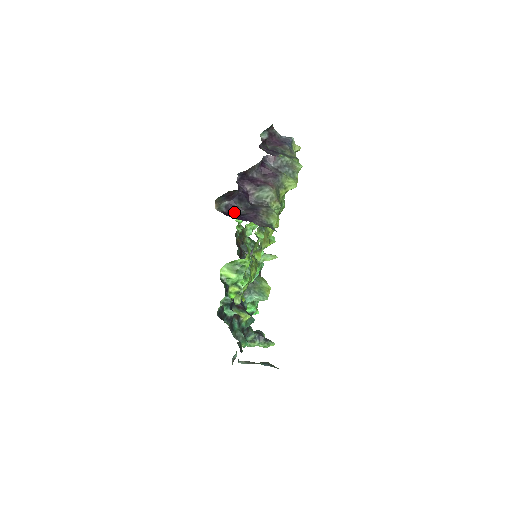
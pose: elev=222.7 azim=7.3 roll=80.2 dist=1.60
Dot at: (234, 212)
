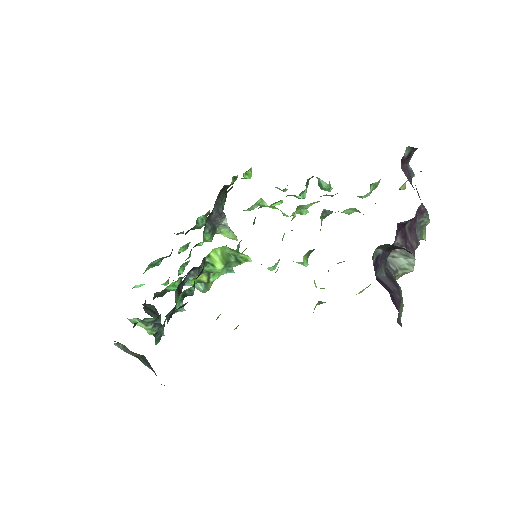
Dot at: (377, 270)
